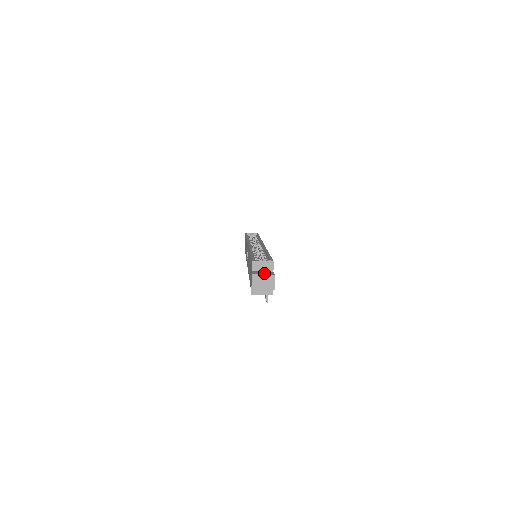
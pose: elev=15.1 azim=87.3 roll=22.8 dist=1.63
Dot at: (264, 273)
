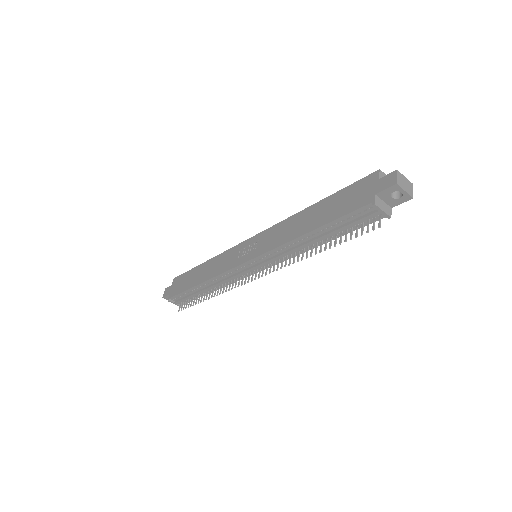
Dot at: occluded
